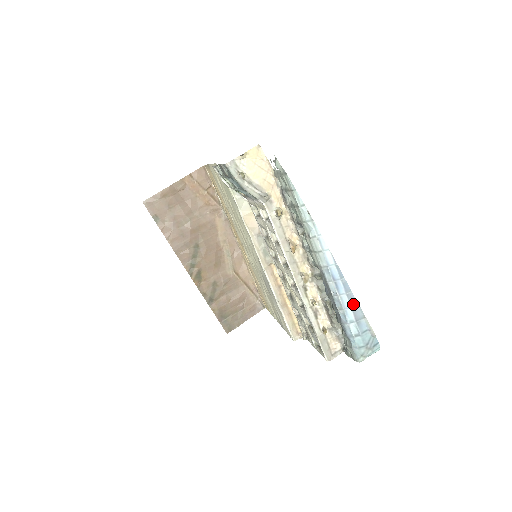
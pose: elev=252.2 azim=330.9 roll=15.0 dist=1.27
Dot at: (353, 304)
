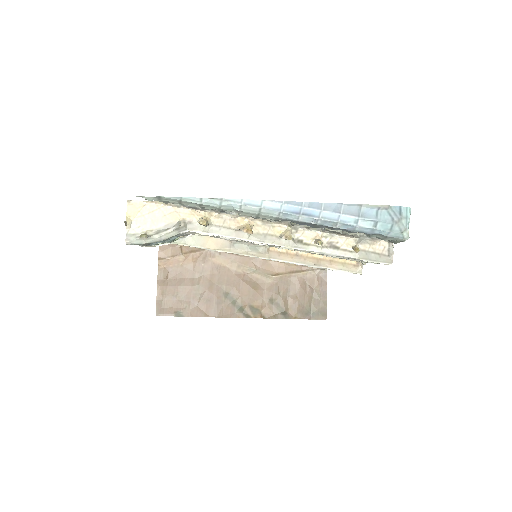
Dot at: (338, 209)
